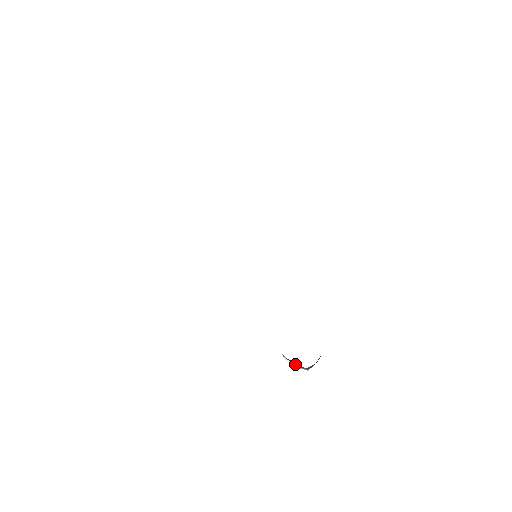
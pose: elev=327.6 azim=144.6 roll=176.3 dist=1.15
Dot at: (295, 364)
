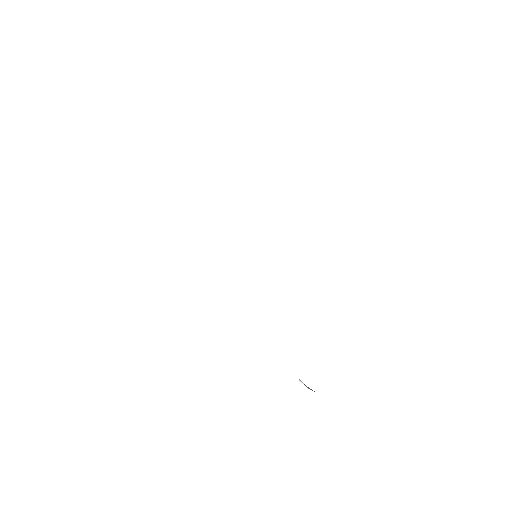
Dot at: (308, 387)
